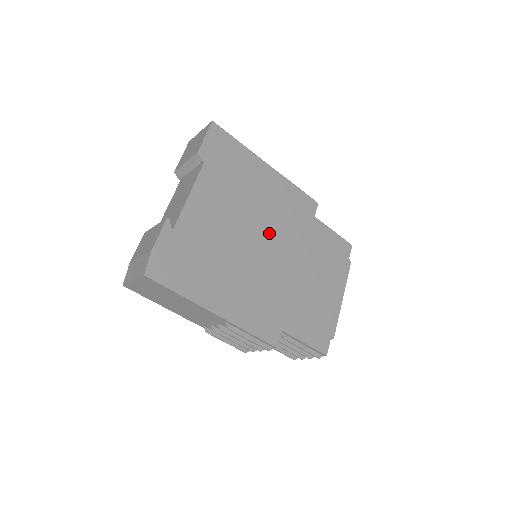
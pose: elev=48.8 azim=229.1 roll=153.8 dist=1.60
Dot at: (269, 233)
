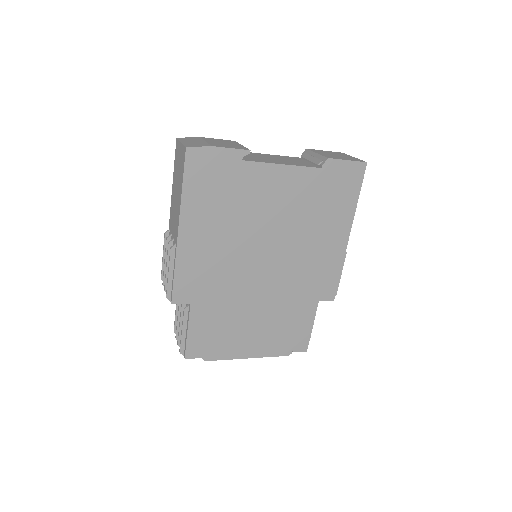
Dot at: (281, 258)
